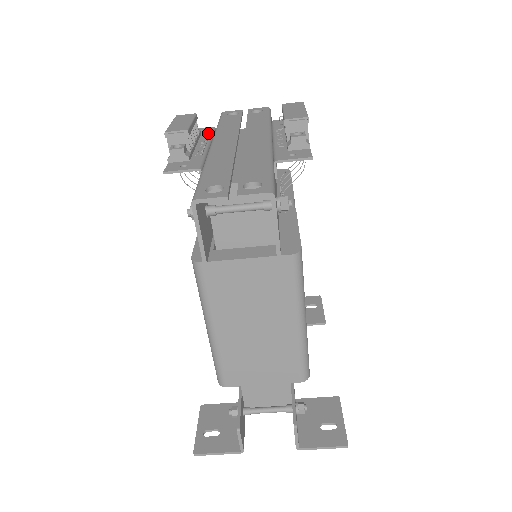
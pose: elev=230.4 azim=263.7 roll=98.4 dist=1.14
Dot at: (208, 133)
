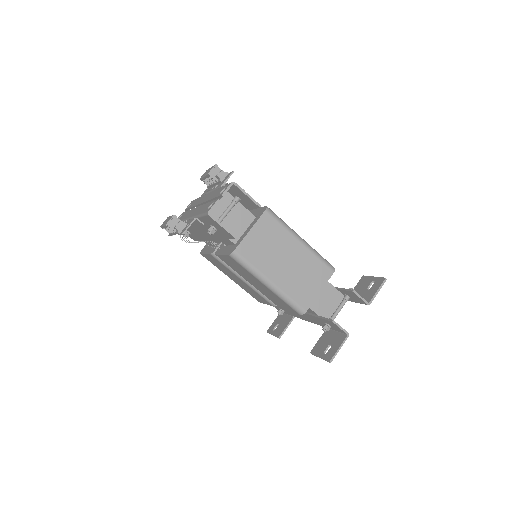
Dot at: occluded
